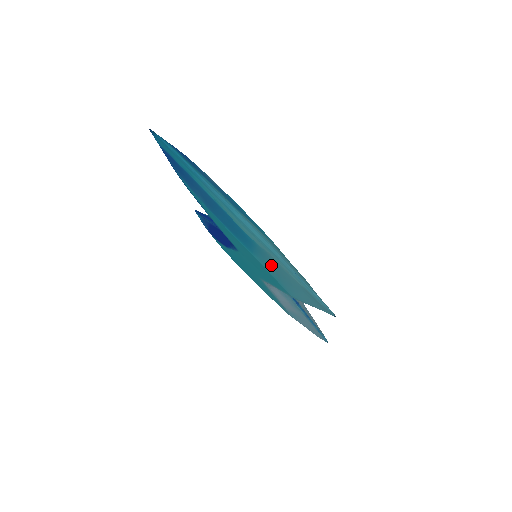
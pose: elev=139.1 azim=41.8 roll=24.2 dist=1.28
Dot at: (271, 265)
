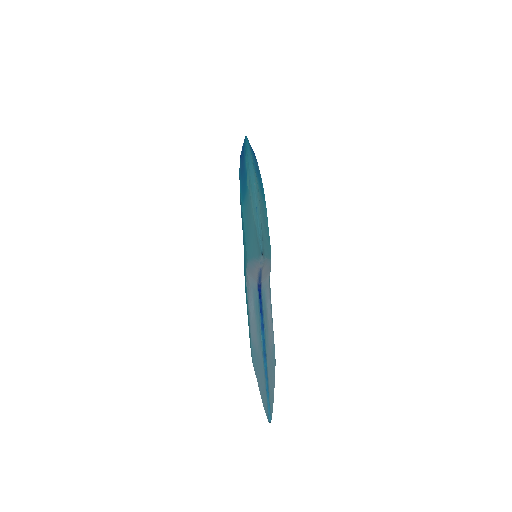
Dot at: (247, 211)
